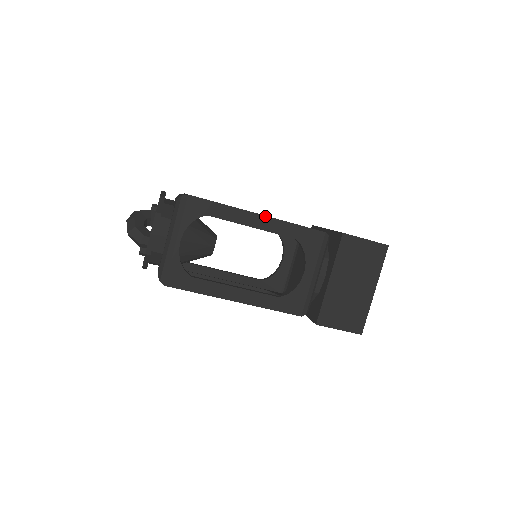
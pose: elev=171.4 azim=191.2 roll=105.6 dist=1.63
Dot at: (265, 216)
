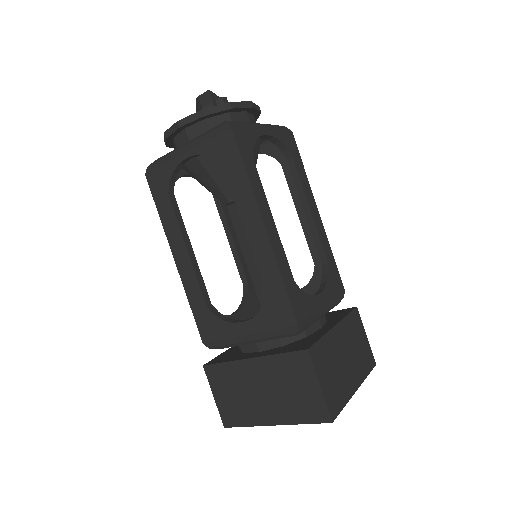
Dot at: occluded
